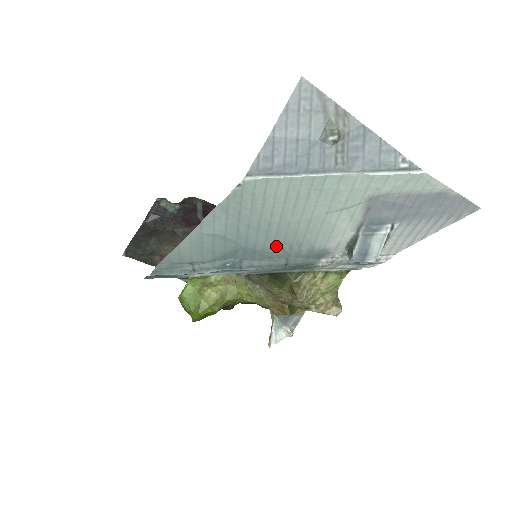
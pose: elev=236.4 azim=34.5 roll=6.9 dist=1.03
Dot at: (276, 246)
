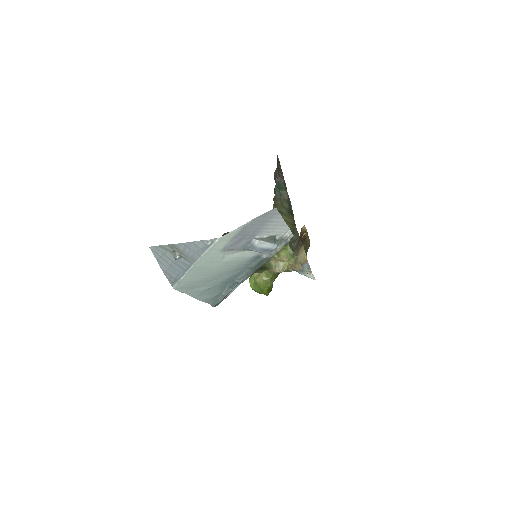
Dot at: (233, 272)
